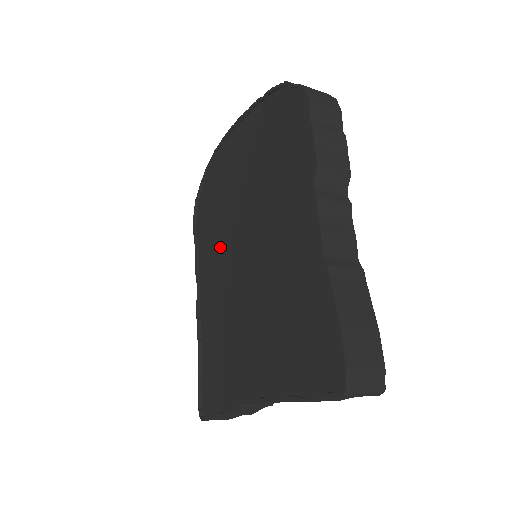
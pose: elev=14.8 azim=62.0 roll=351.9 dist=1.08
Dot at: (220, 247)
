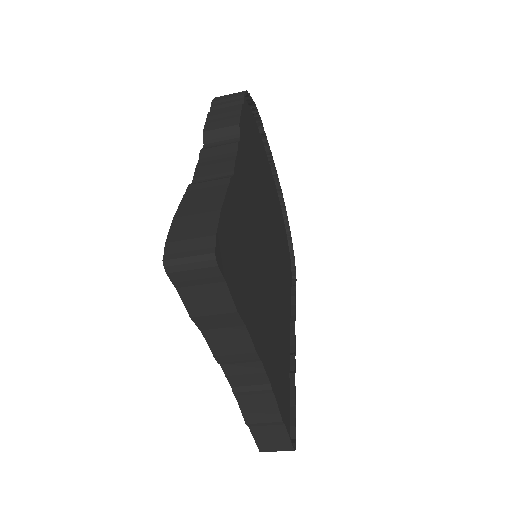
Dot at: occluded
